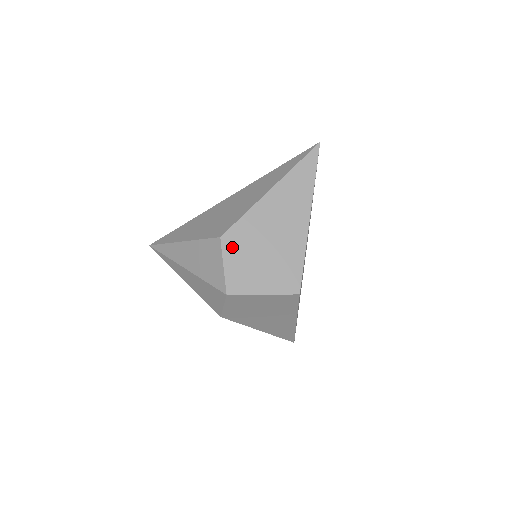
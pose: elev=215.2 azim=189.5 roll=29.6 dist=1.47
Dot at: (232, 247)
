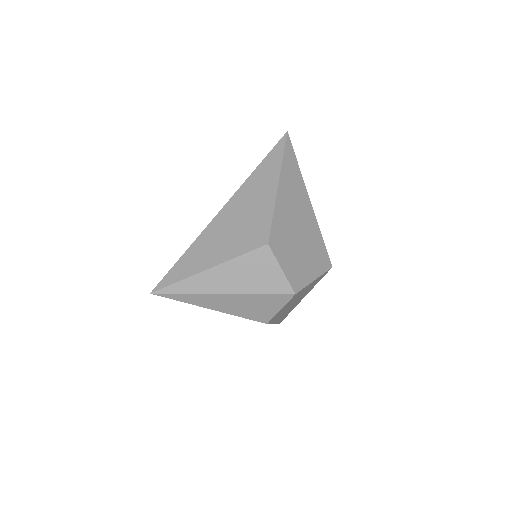
Dot at: (279, 249)
